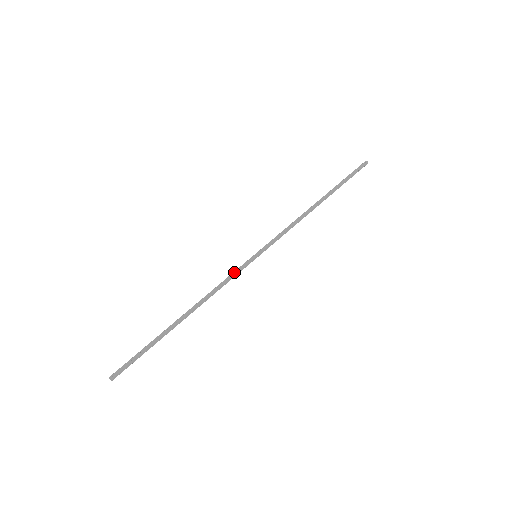
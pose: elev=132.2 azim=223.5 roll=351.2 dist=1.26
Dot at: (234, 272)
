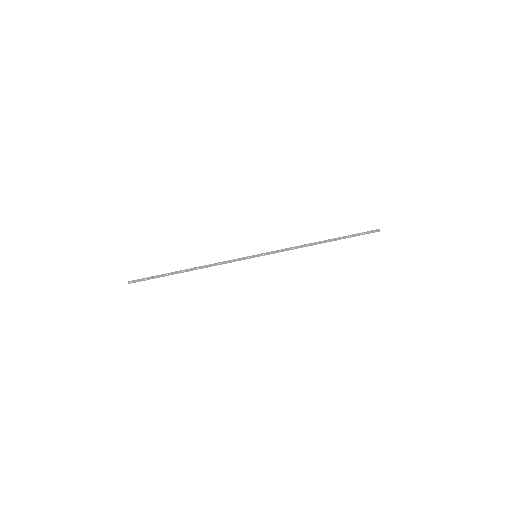
Dot at: (235, 260)
